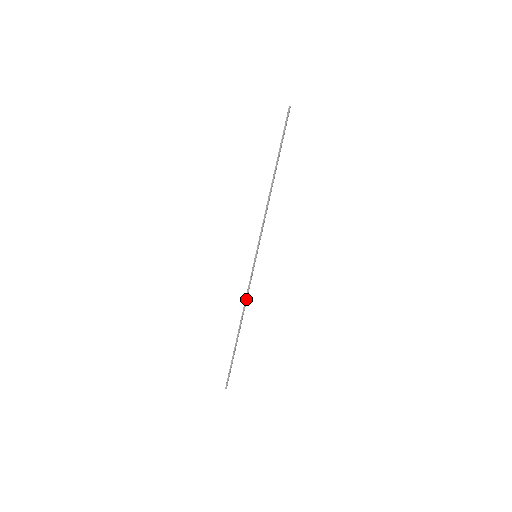
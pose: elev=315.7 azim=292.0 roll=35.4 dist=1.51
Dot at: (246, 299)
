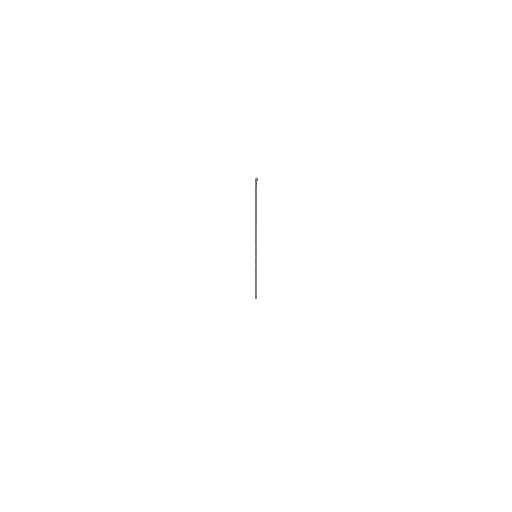
Dot at: (256, 272)
